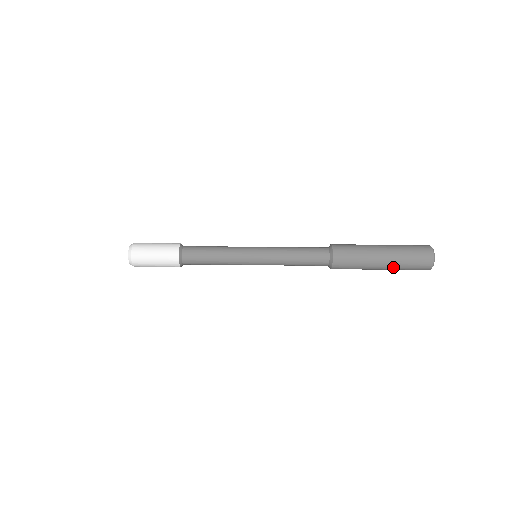
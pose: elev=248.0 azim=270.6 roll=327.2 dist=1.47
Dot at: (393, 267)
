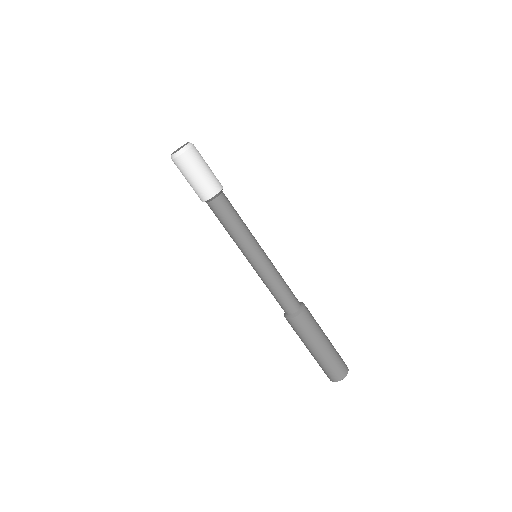
Dot at: (328, 353)
